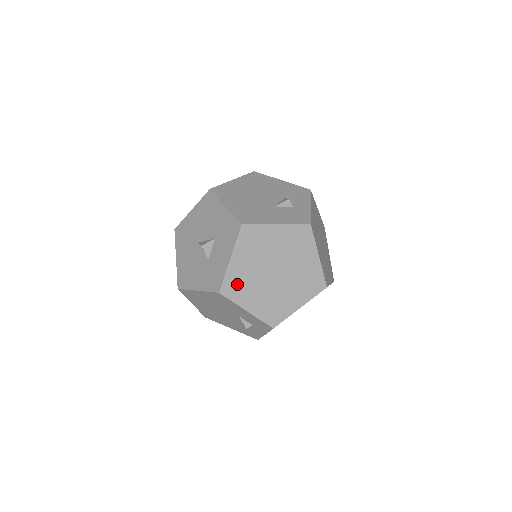
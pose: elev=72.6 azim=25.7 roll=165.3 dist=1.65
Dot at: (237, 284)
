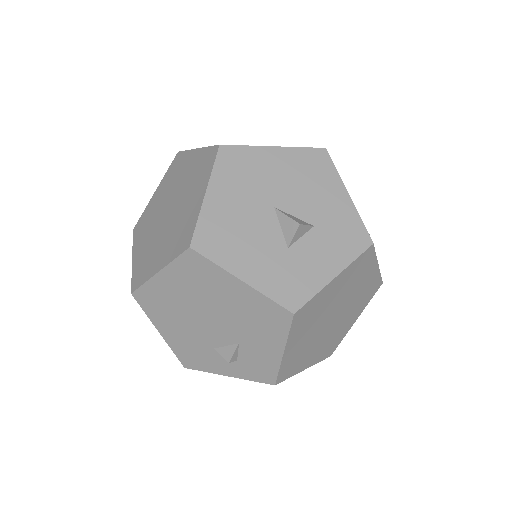
Dot at: (310, 313)
